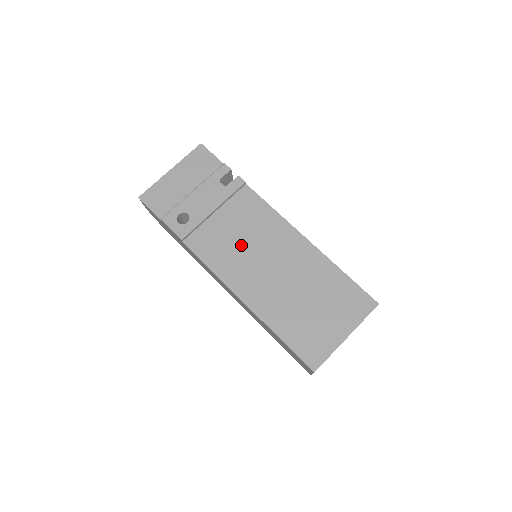
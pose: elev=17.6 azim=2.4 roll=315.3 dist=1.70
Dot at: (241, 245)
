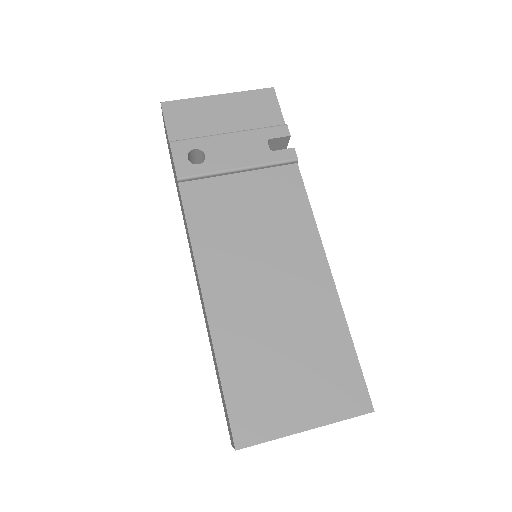
Dot at: (246, 230)
